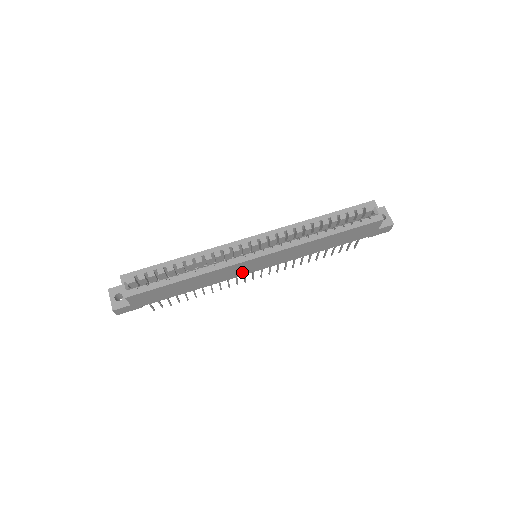
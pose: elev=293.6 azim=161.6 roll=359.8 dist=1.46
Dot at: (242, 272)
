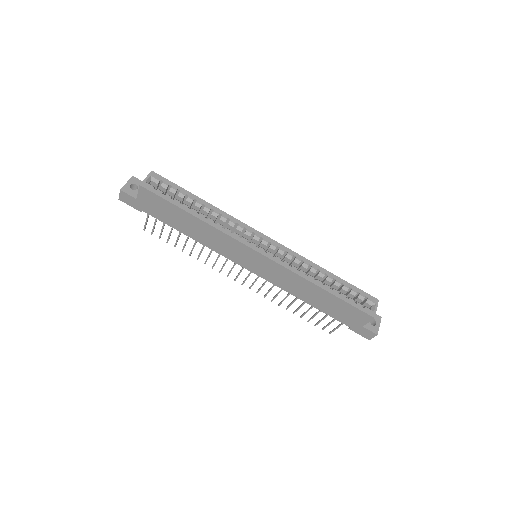
Dot at: (235, 257)
